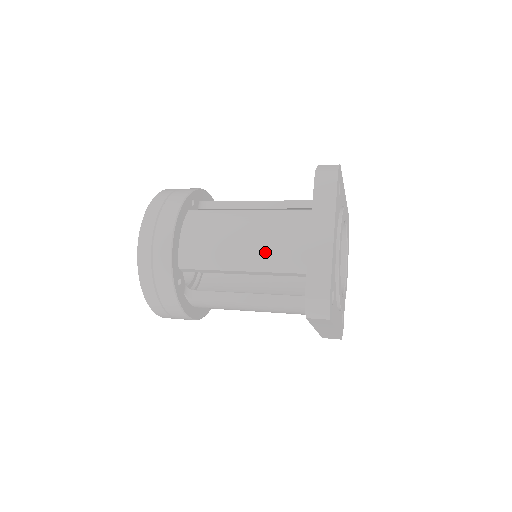
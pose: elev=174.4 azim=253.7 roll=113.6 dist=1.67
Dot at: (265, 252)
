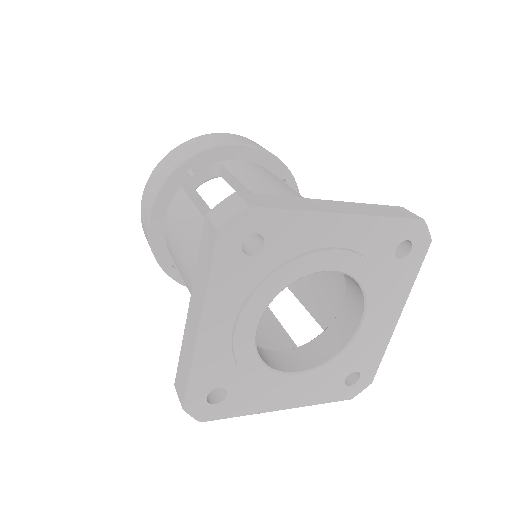
Dot at: occluded
